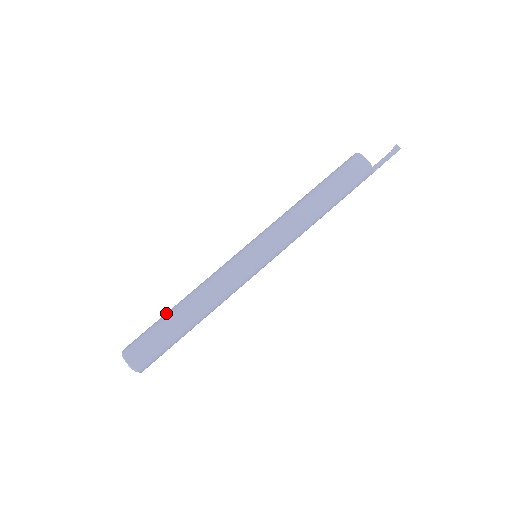
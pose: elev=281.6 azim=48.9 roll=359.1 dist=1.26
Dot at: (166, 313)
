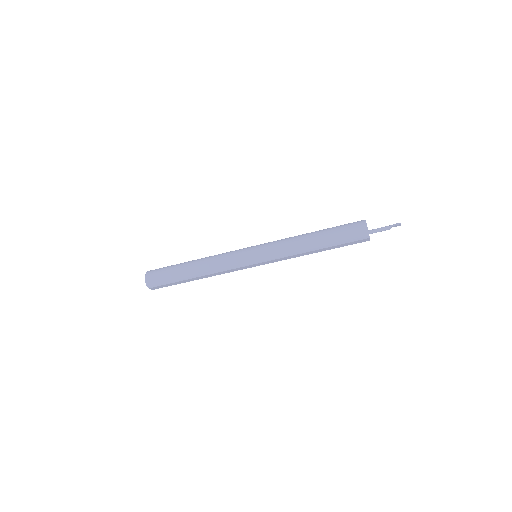
Dot at: (182, 275)
